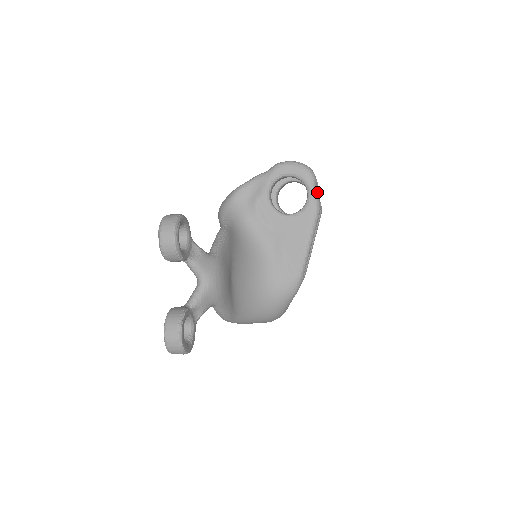
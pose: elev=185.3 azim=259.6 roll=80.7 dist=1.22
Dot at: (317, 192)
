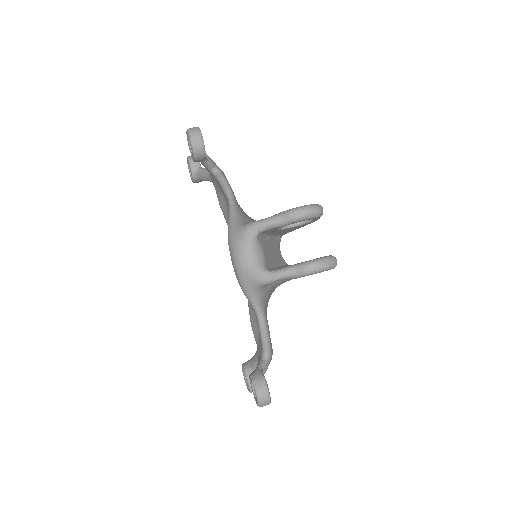
Dot at: occluded
